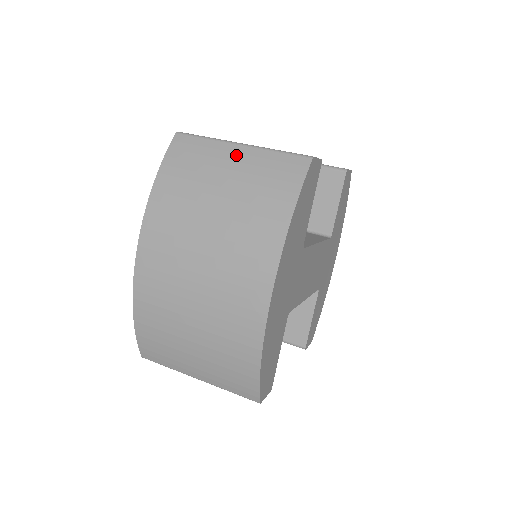
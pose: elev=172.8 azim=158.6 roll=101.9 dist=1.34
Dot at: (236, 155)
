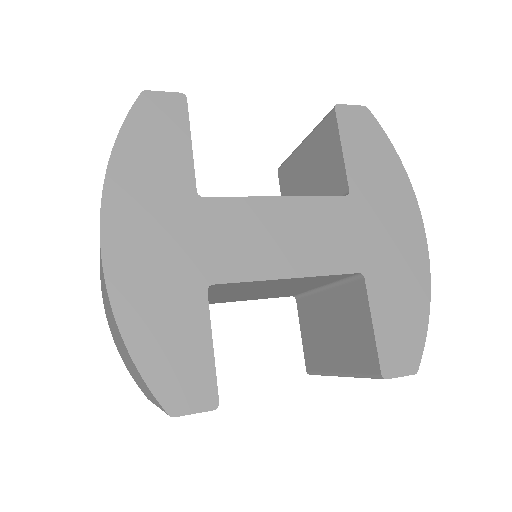
Dot at: occluded
